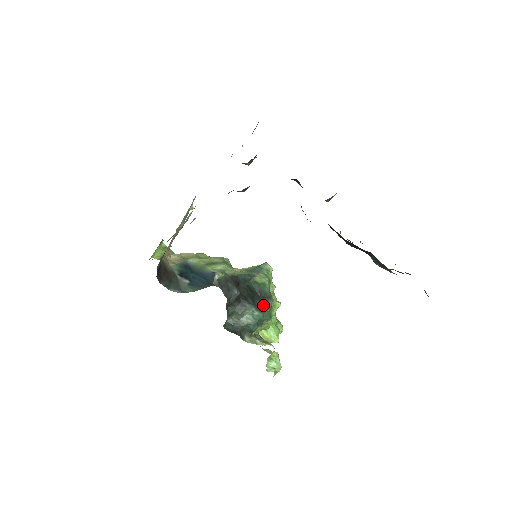
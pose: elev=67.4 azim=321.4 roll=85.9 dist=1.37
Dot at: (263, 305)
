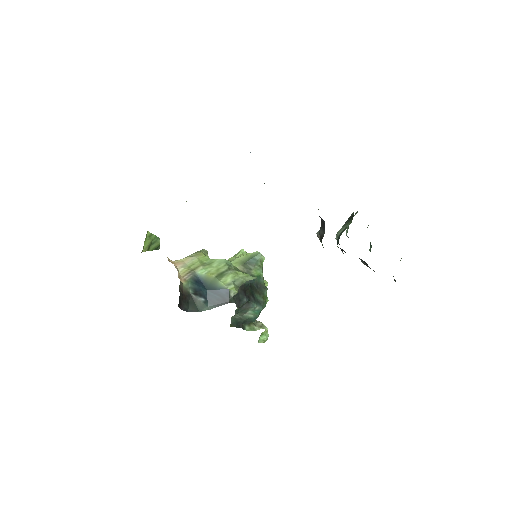
Dot at: (260, 297)
